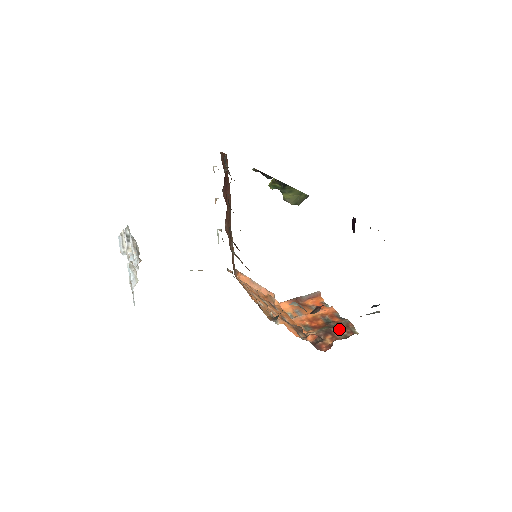
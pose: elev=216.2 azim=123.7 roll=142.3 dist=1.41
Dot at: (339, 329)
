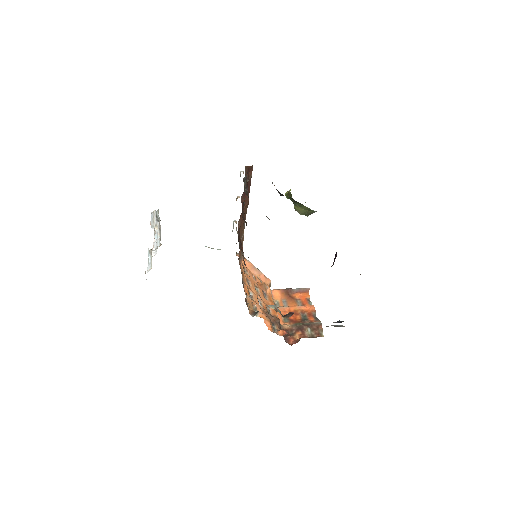
Dot at: (310, 328)
